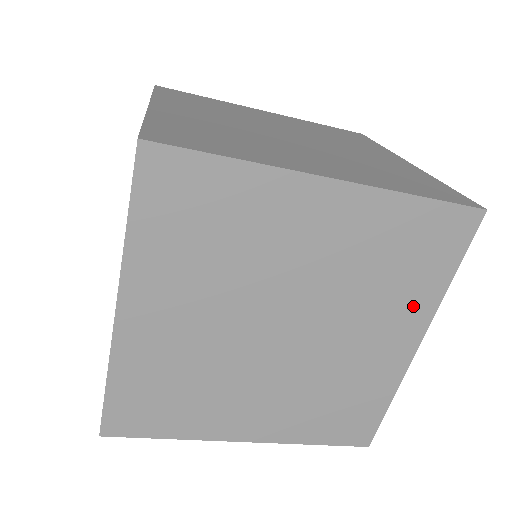
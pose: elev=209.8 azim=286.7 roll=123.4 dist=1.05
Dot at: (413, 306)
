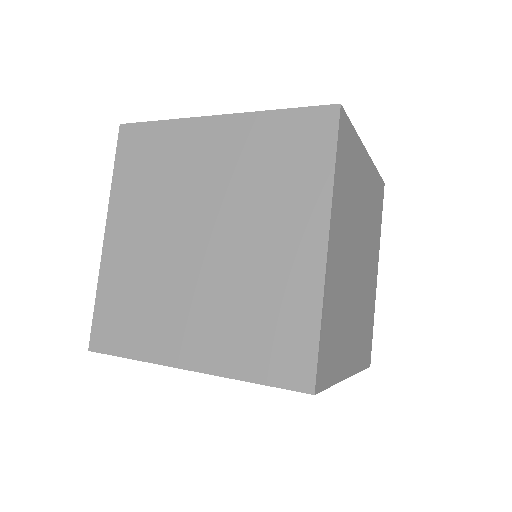
Dot at: (377, 244)
